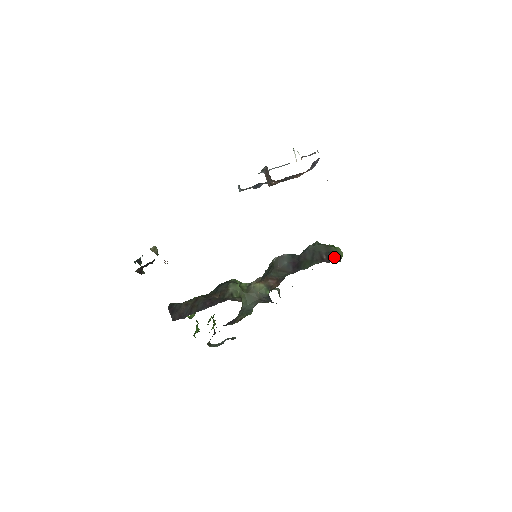
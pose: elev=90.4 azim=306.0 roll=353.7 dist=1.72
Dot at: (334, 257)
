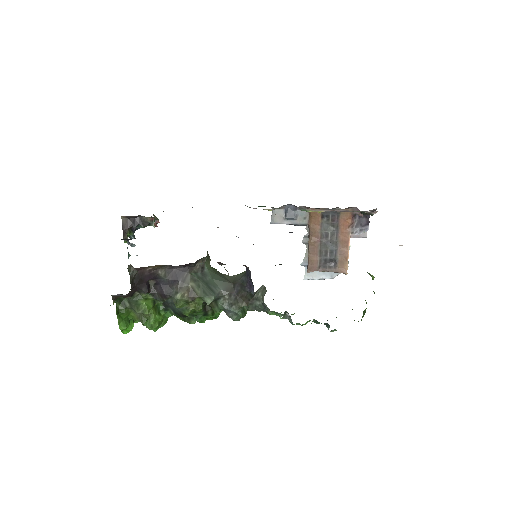
Dot at: occluded
